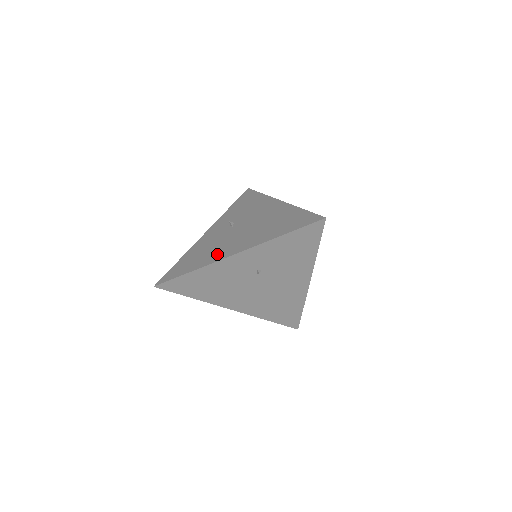
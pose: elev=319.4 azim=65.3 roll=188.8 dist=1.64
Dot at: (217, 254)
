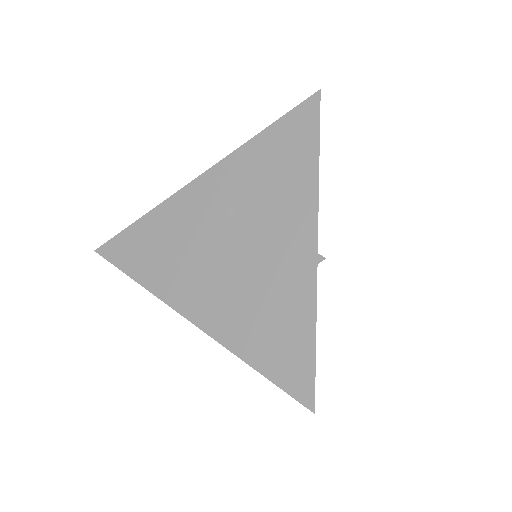
Dot at: occluded
